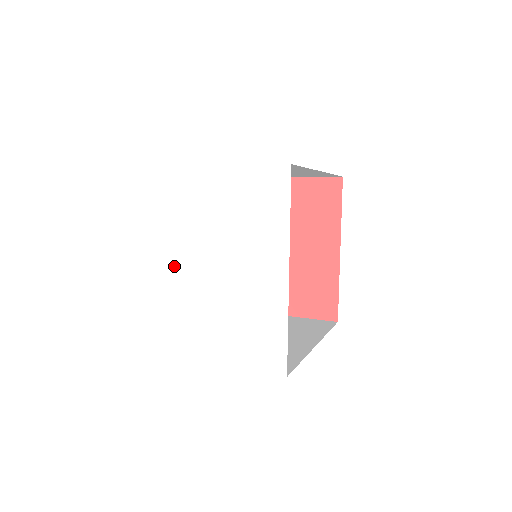
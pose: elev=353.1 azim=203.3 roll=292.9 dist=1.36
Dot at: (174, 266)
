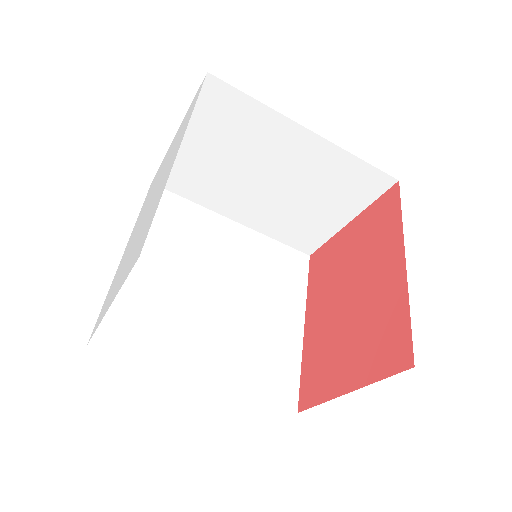
Dot at: (132, 237)
